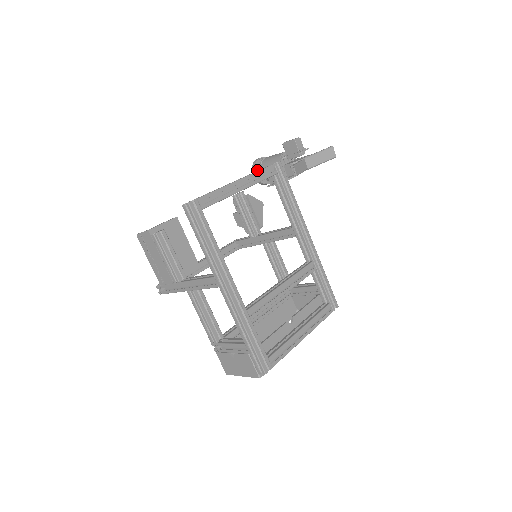
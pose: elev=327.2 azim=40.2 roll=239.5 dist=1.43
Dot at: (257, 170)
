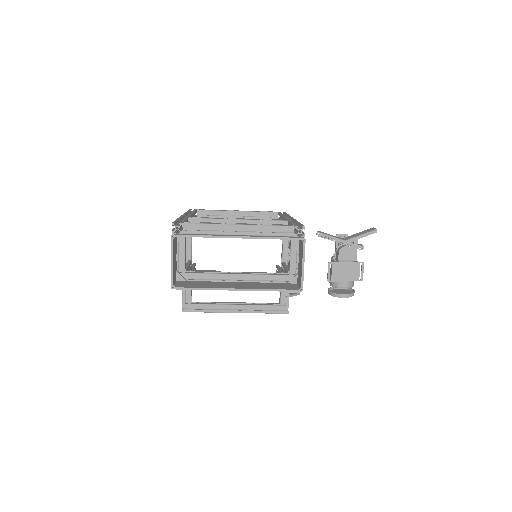
Dot at: (334, 292)
